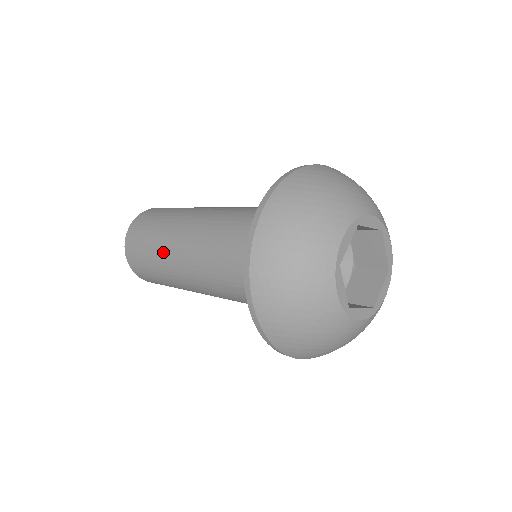
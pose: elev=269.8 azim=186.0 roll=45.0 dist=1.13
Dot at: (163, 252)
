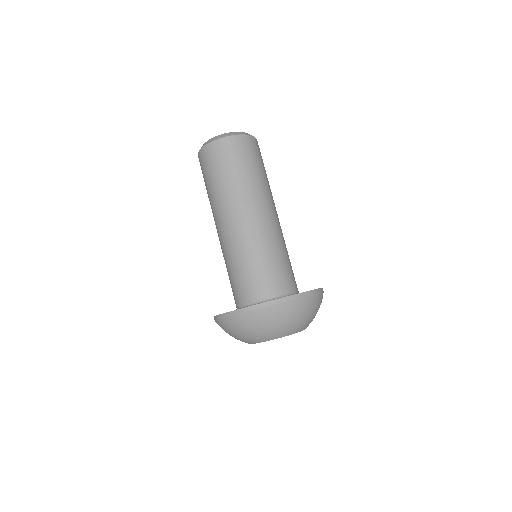
Dot at: (222, 197)
